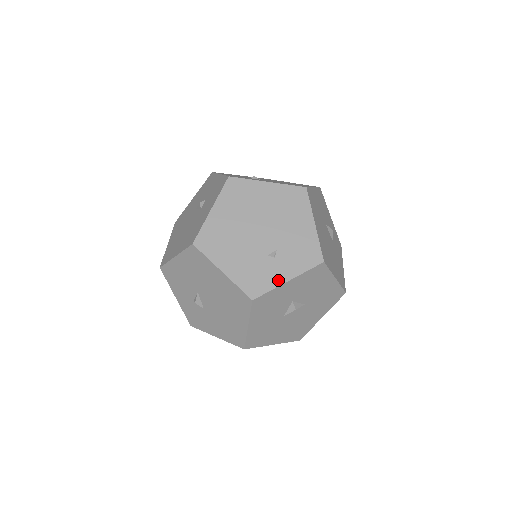
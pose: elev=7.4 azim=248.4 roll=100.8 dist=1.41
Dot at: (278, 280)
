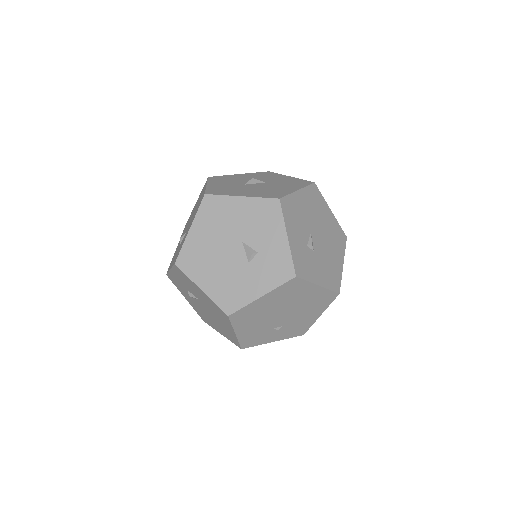
Dot at: (267, 341)
